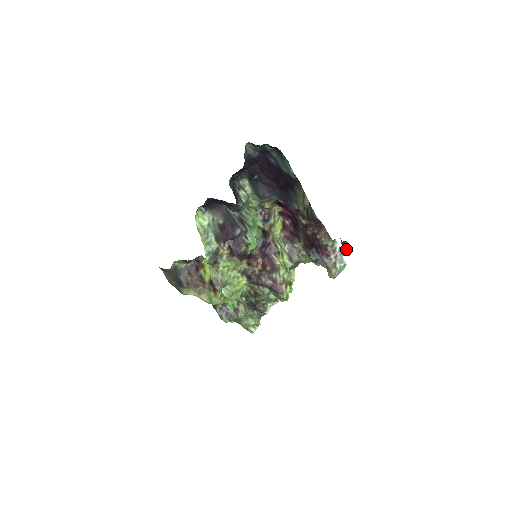
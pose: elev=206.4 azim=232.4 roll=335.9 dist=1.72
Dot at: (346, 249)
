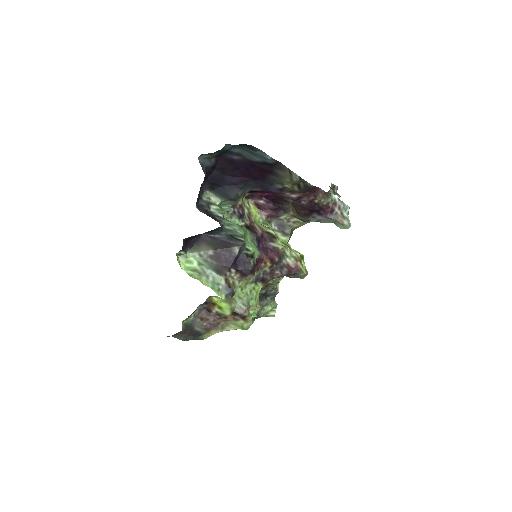
Dot at: (332, 190)
